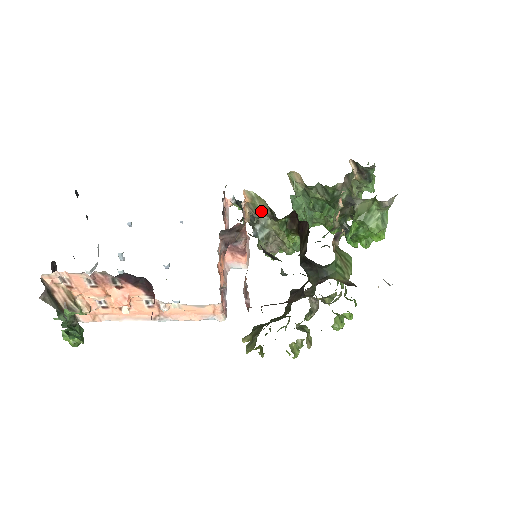
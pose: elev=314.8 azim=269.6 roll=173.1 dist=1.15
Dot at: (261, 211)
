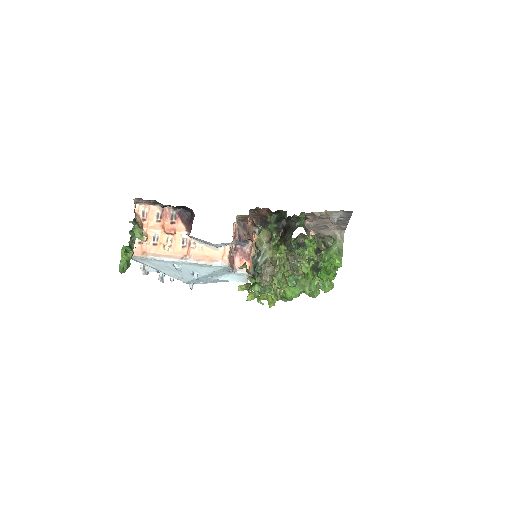
Dot at: (263, 242)
